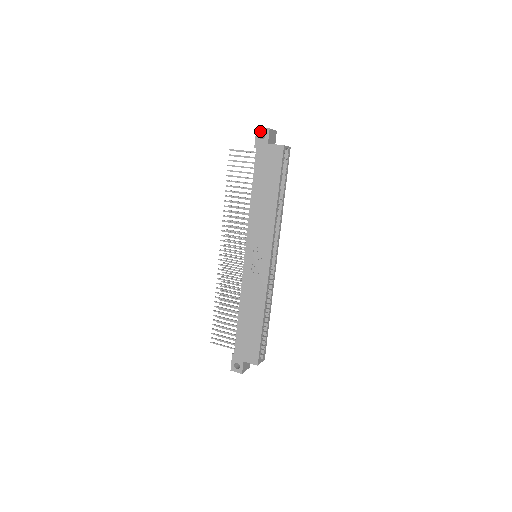
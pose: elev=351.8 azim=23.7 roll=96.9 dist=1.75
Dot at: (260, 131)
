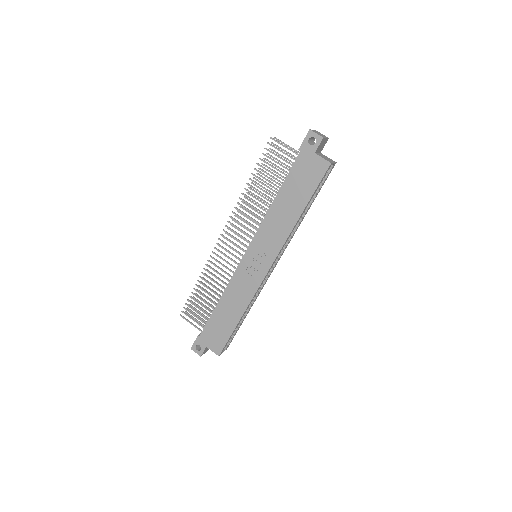
Dot at: (312, 135)
